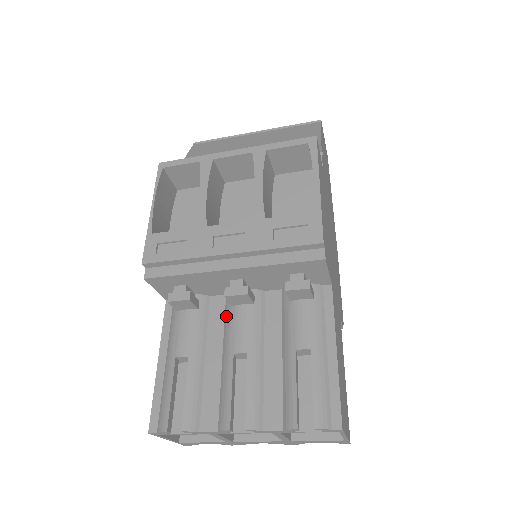
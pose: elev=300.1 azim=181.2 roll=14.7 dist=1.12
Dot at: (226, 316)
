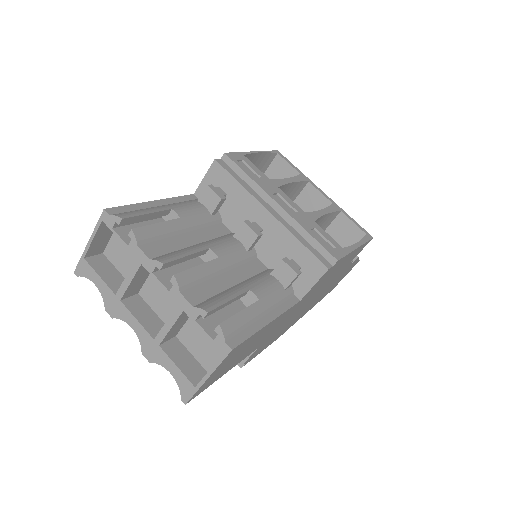
Dot at: (223, 236)
